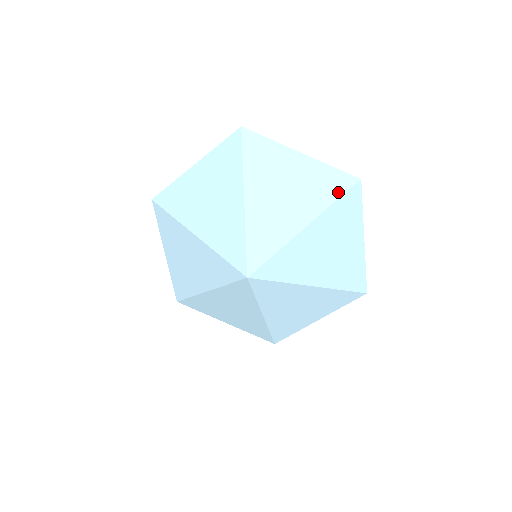
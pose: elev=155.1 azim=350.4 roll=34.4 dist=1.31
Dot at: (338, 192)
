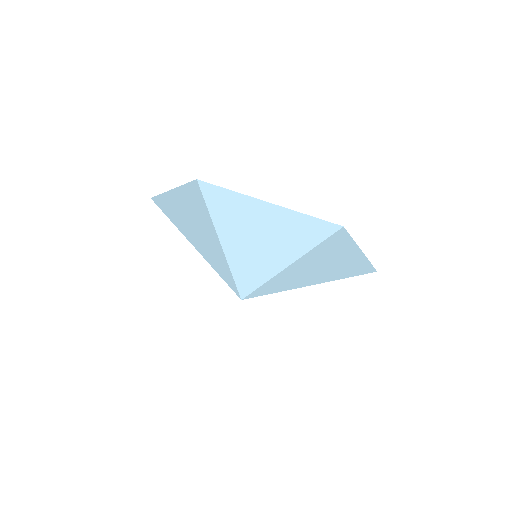
Dot at: (317, 239)
